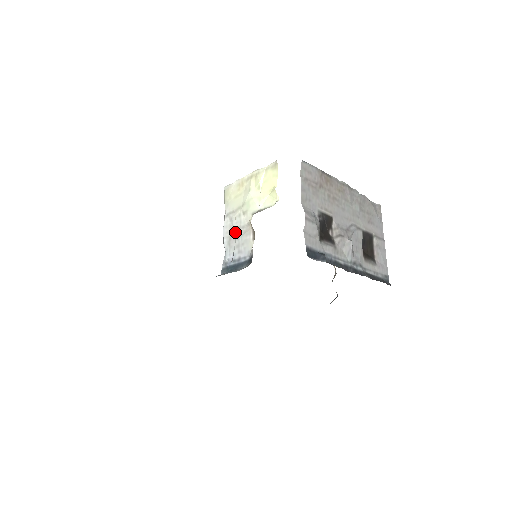
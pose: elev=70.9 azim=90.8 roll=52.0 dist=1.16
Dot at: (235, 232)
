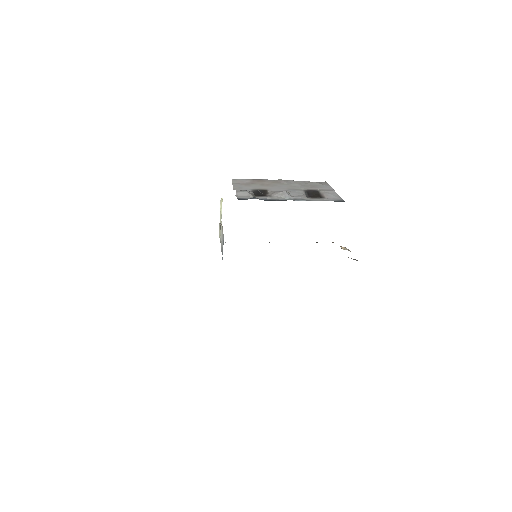
Dot at: (221, 240)
